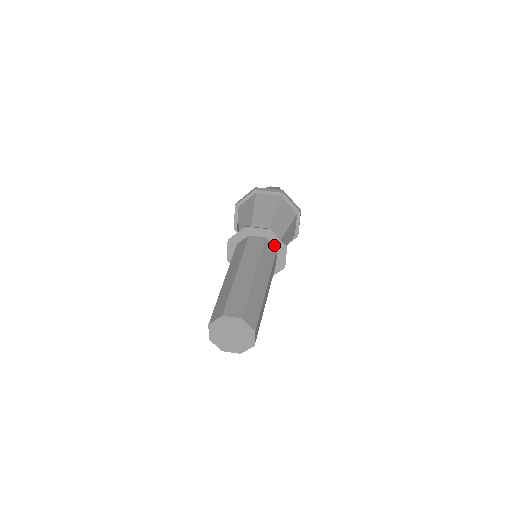
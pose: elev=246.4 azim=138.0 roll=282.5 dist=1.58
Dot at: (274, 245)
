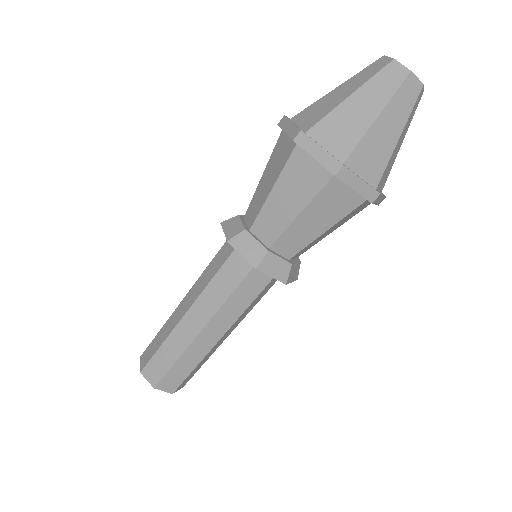
Dot at: occluded
